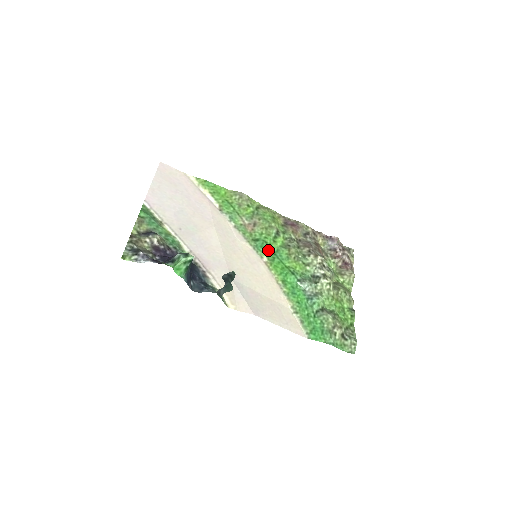
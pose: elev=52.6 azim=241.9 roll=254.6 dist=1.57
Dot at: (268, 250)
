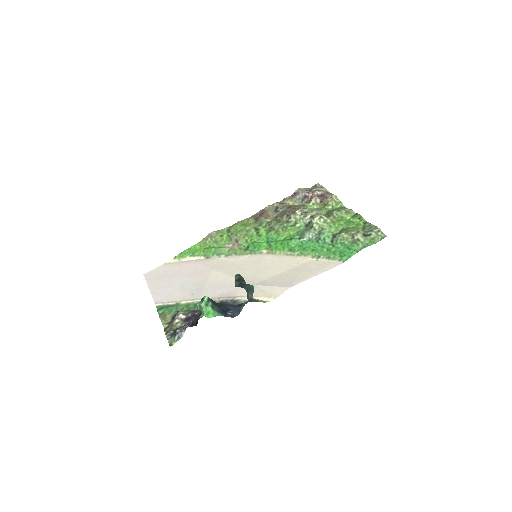
Dot at: (261, 245)
